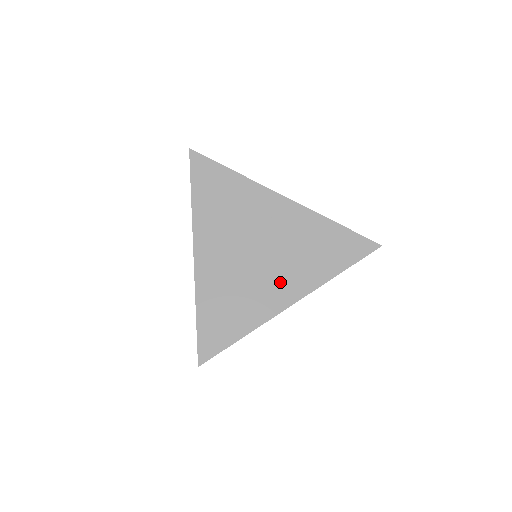
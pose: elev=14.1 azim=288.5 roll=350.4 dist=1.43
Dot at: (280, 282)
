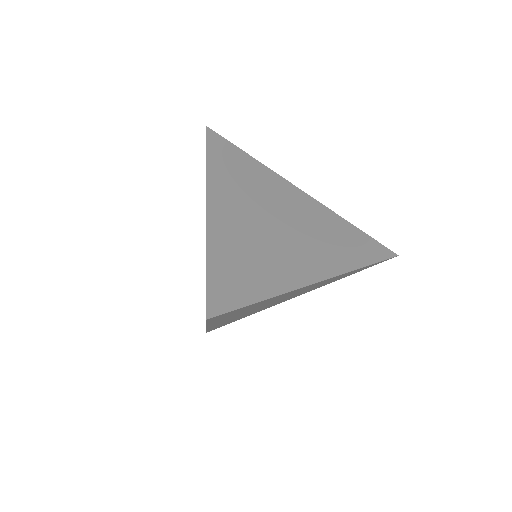
Dot at: (306, 255)
